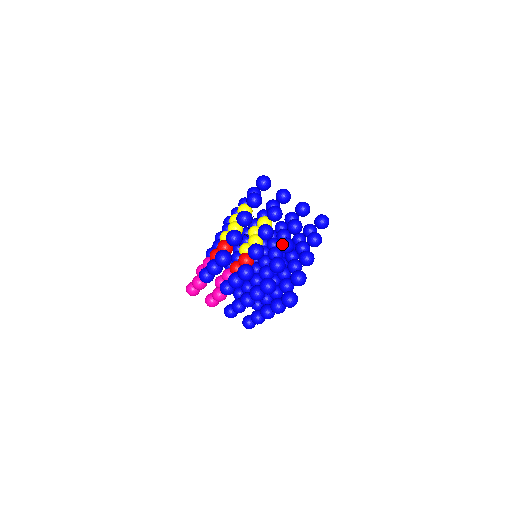
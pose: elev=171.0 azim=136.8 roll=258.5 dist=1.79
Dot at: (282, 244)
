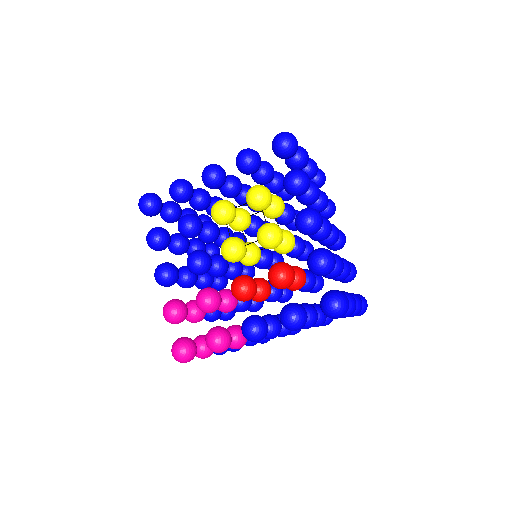
Dot at: (334, 237)
